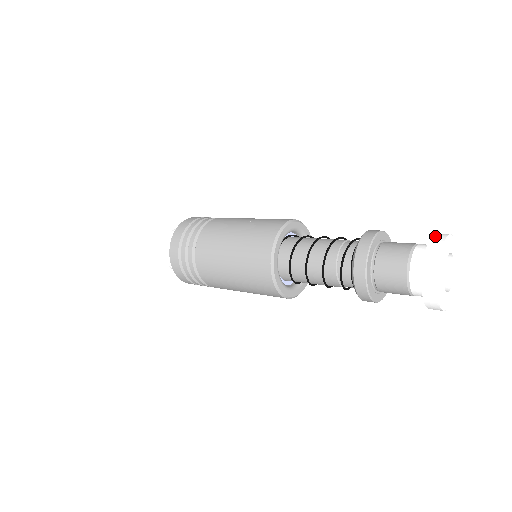
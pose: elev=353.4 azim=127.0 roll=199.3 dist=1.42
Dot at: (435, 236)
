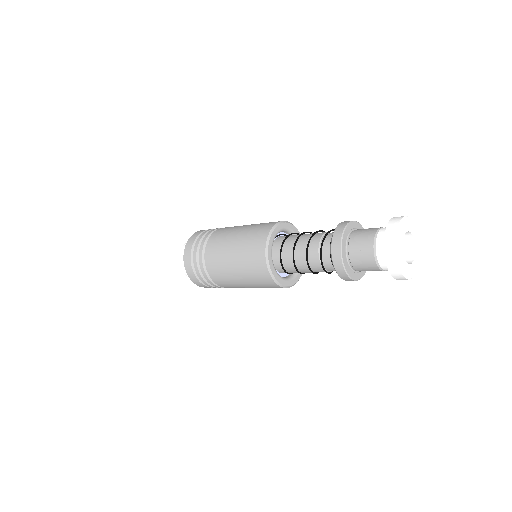
Dot at: occluded
